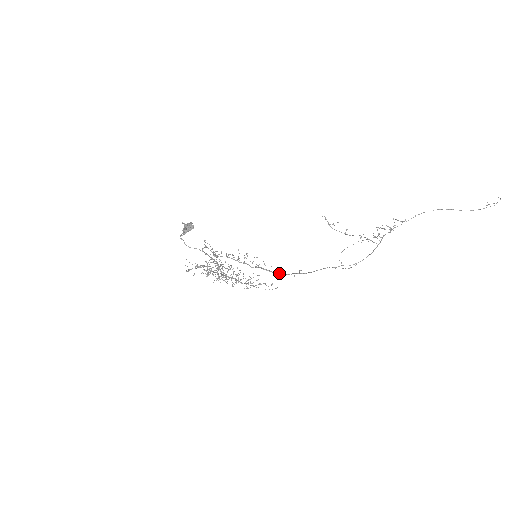
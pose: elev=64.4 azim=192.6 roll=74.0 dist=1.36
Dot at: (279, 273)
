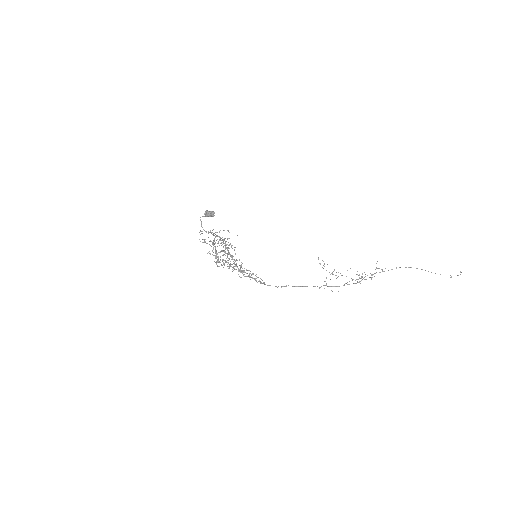
Dot at: occluded
